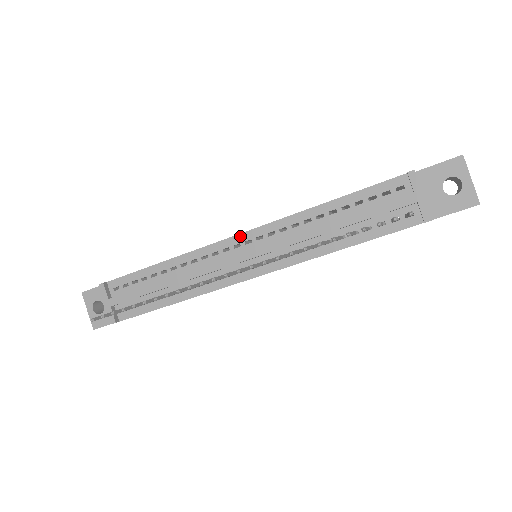
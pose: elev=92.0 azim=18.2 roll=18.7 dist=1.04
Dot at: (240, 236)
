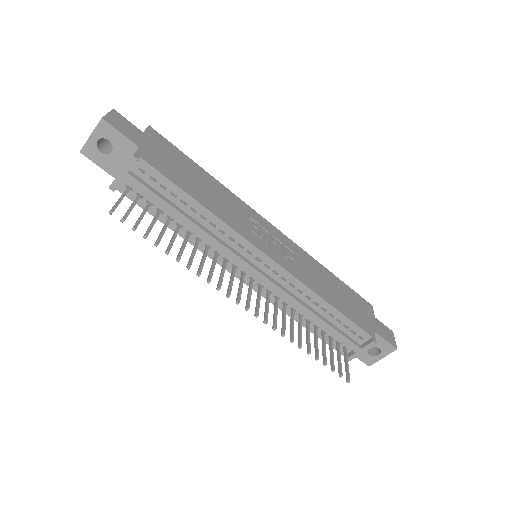
Dot at: (268, 258)
